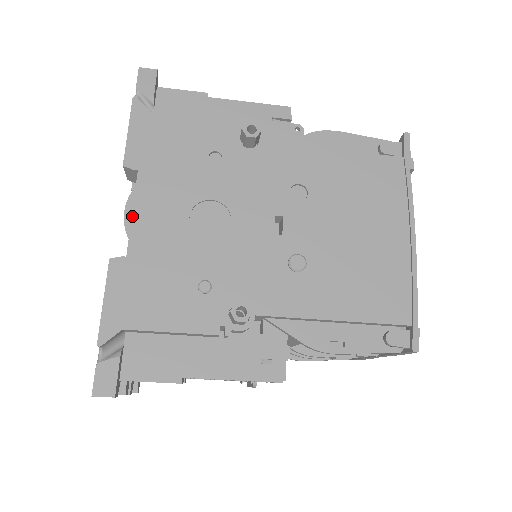
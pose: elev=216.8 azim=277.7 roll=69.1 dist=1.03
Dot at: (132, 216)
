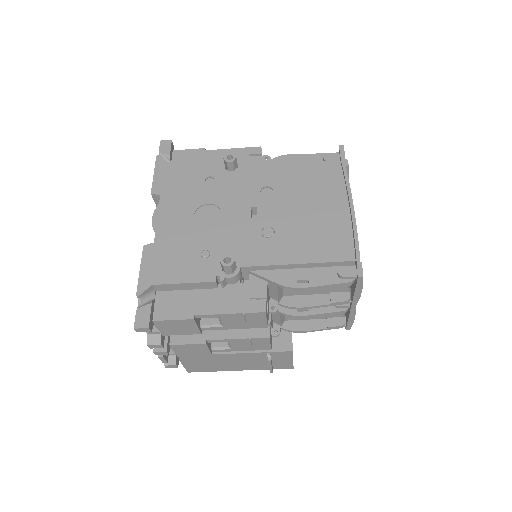
Dot at: (157, 220)
